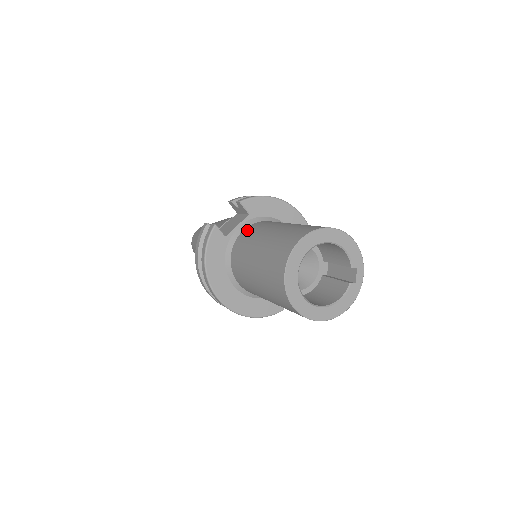
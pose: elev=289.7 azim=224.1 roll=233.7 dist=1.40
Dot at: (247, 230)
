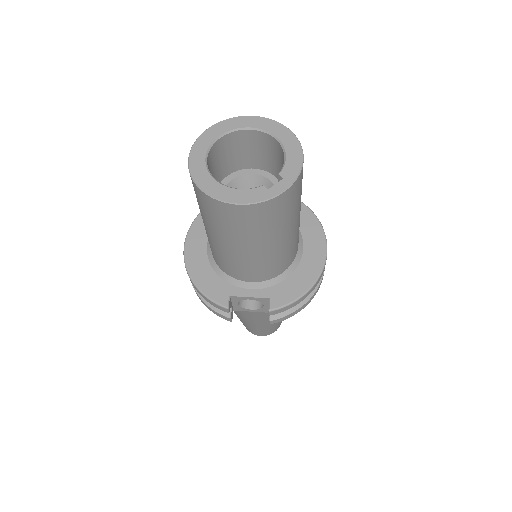
Dot at: occluded
